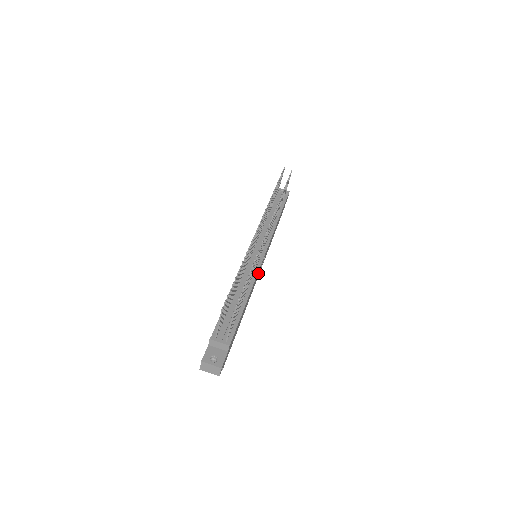
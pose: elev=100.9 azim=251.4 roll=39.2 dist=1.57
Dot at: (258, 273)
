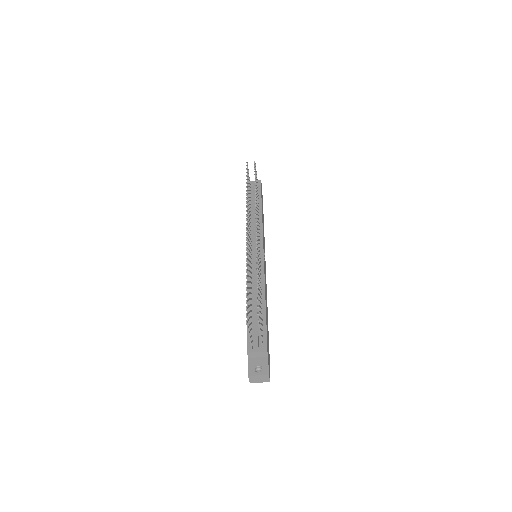
Dot at: occluded
